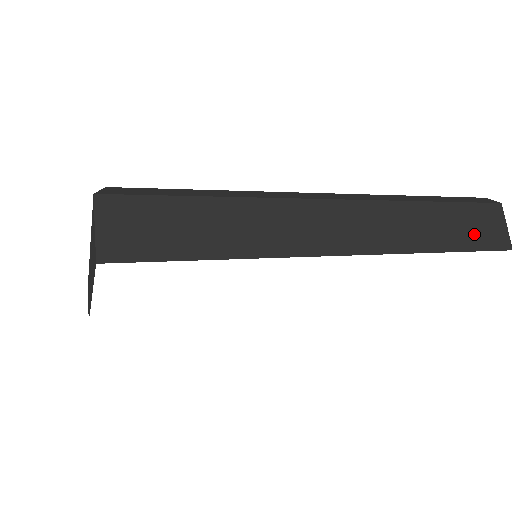
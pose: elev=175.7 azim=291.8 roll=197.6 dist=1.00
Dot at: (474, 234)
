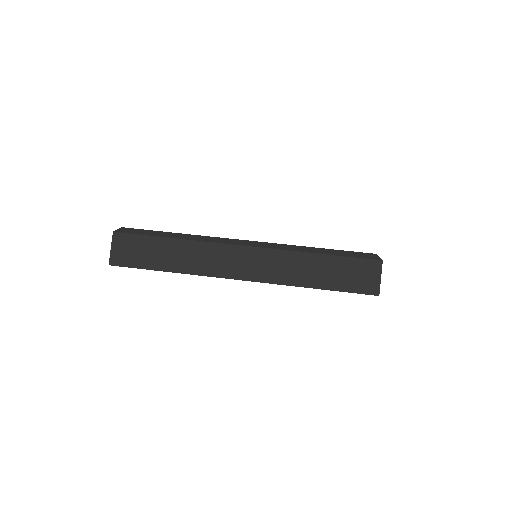
Dot at: (346, 280)
